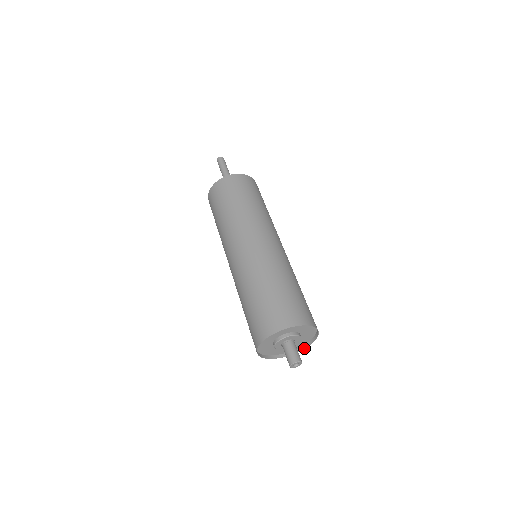
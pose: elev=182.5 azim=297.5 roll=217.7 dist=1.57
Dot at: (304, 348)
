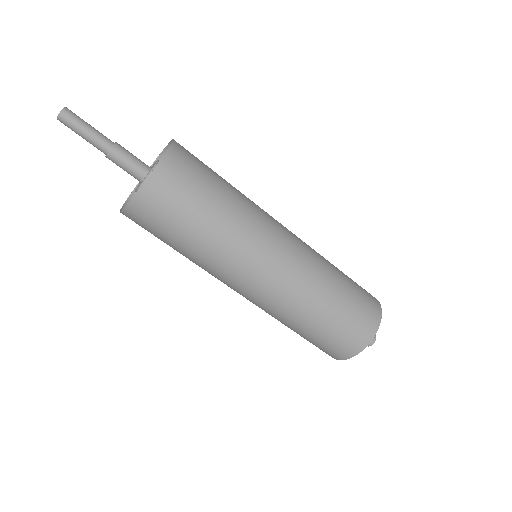
Dot at: occluded
